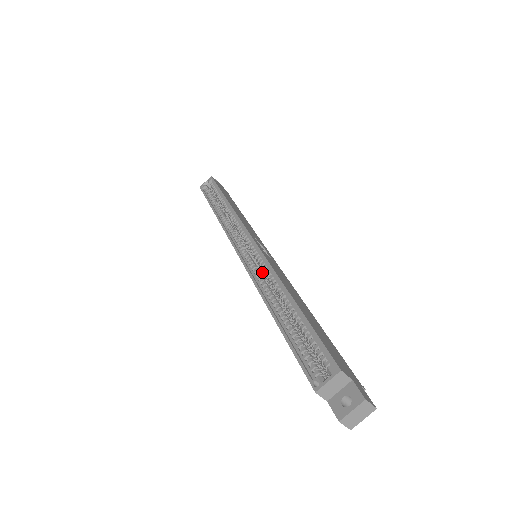
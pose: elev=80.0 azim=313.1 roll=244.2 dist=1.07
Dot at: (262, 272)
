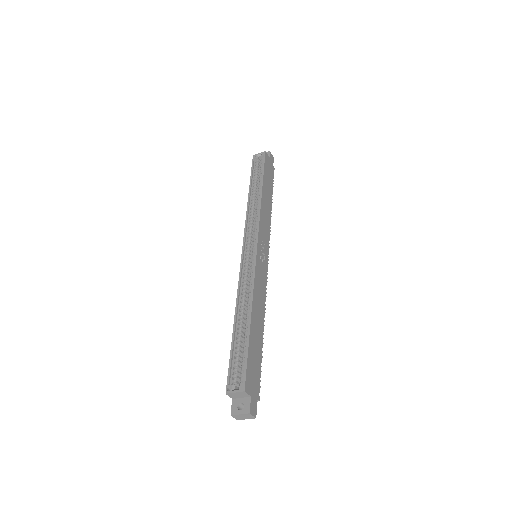
Dot at: (249, 278)
